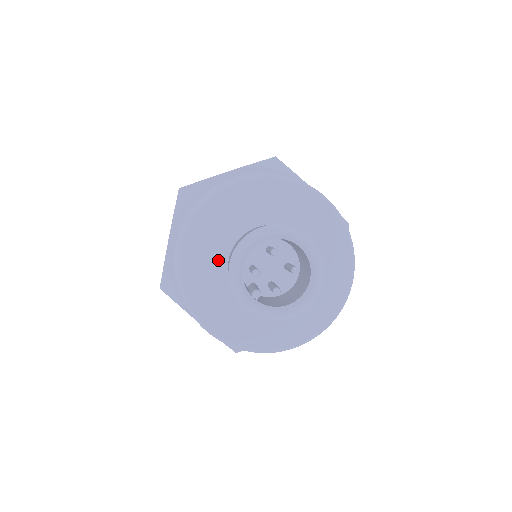
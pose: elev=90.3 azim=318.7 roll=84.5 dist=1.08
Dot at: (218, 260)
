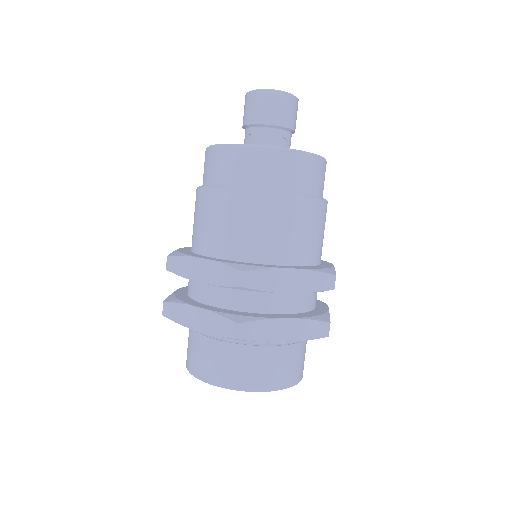
Dot at: occluded
